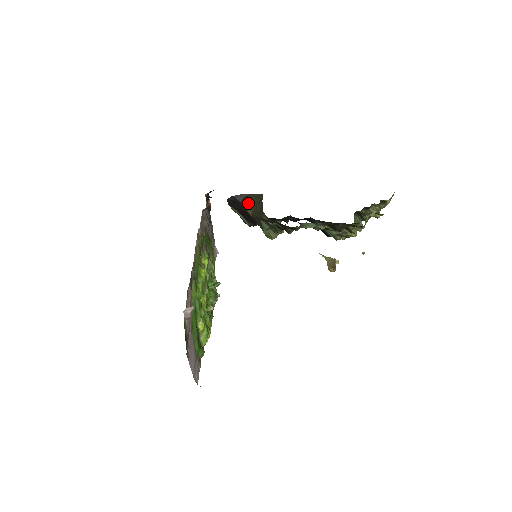
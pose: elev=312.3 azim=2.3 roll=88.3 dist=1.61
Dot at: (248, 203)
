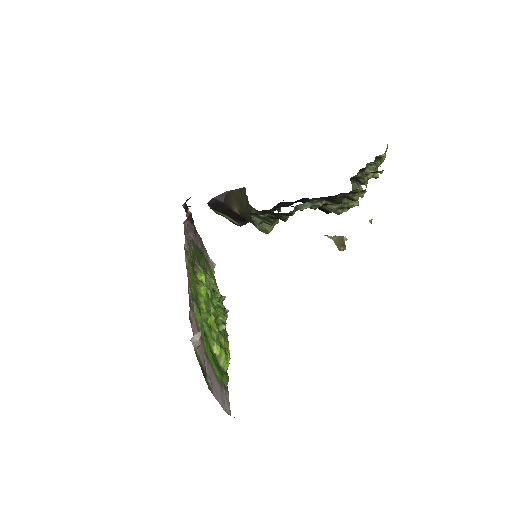
Dot at: (231, 201)
